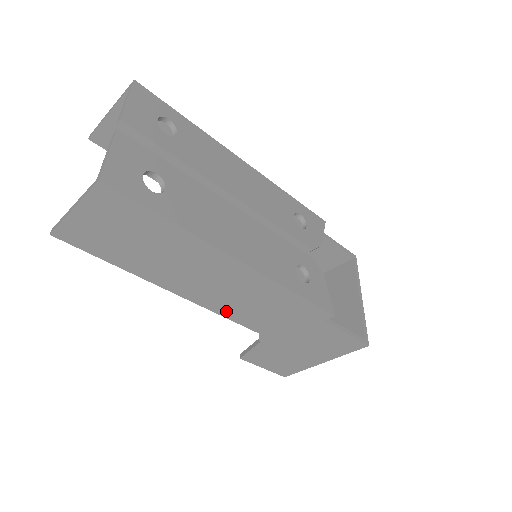
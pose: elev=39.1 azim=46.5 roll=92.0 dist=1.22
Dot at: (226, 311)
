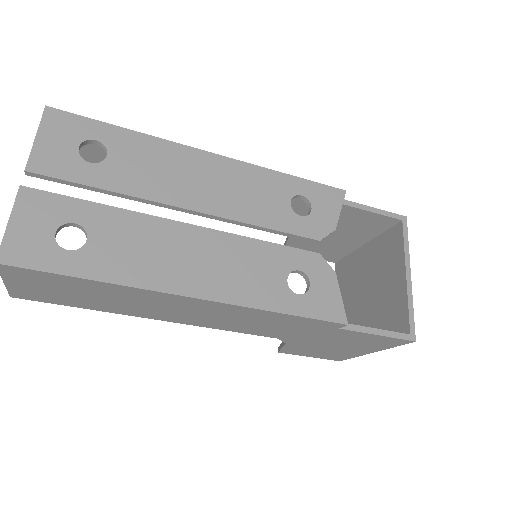
Dot at: (226, 327)
